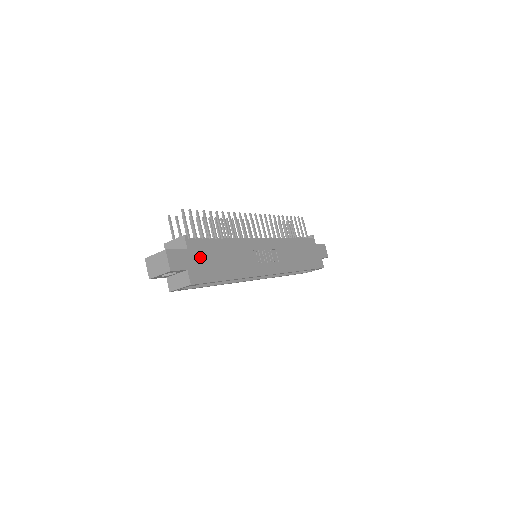
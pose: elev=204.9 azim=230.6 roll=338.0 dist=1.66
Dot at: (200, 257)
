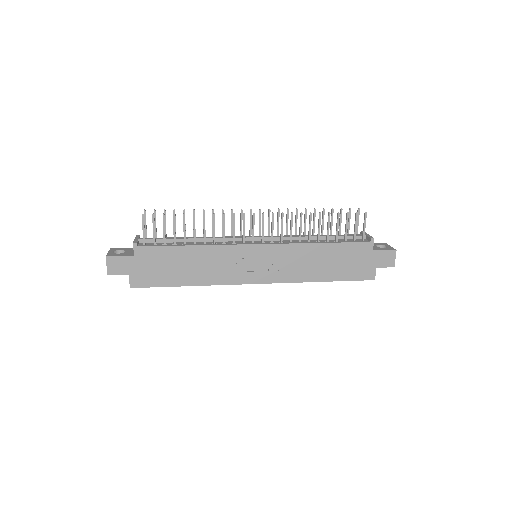
Dot at: (149, 263)
